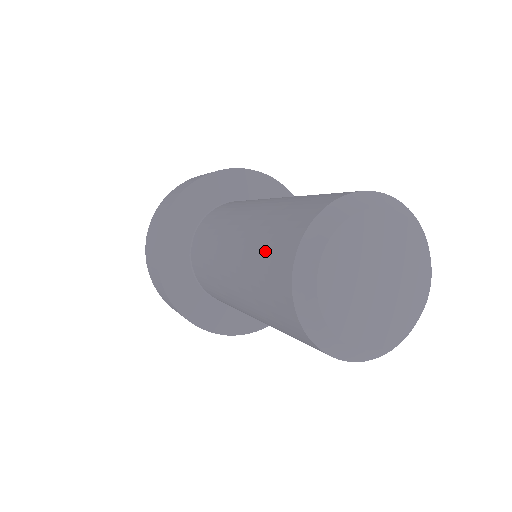
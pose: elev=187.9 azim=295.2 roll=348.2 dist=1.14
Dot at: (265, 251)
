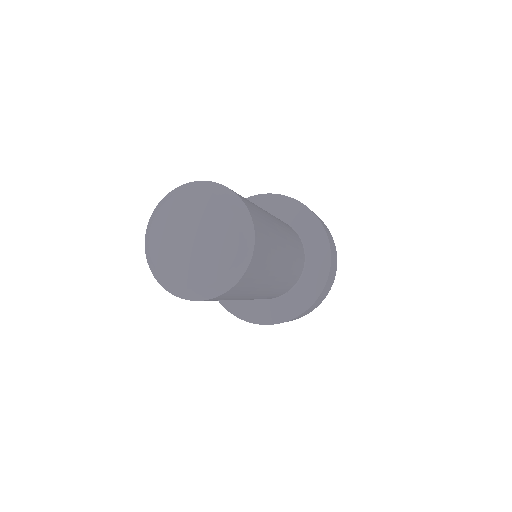
Dot at: occluded
